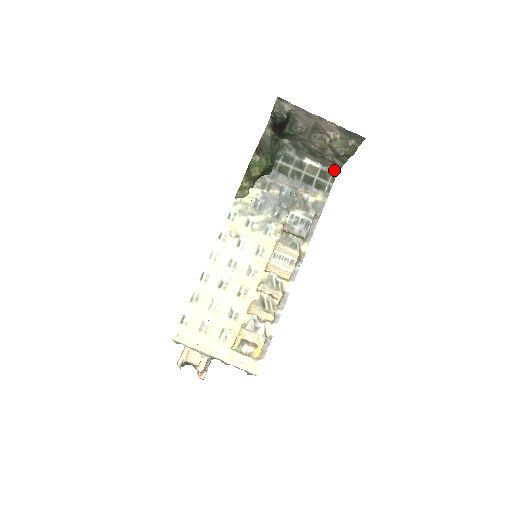
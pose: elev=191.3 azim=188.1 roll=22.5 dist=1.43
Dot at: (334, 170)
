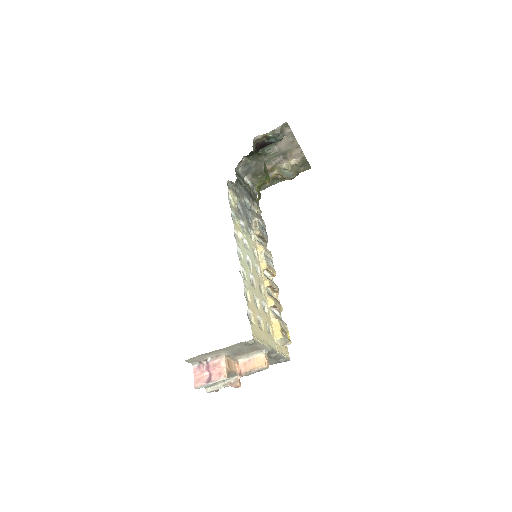
Dot at: occluded
